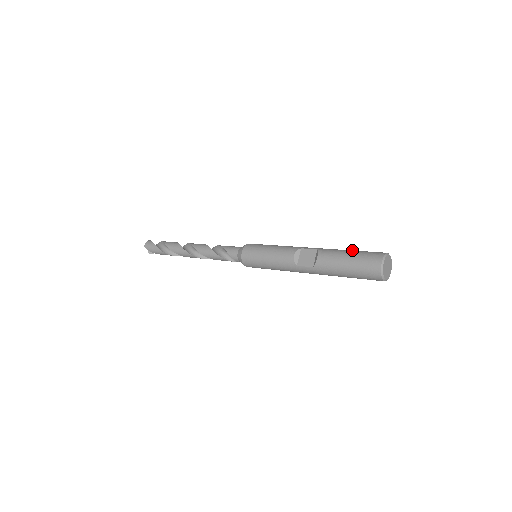
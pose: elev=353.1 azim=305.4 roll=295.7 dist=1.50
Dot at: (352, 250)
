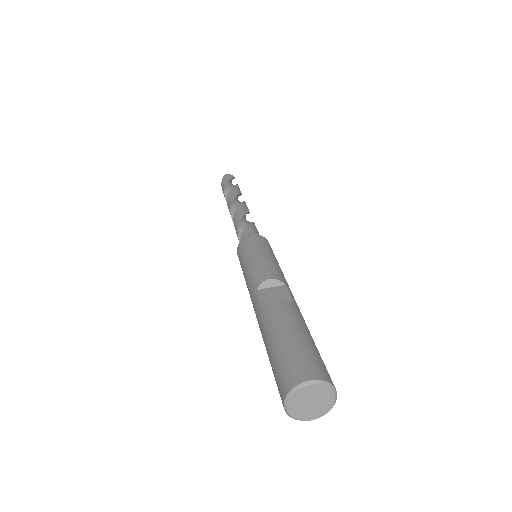
Dot at: occluded
